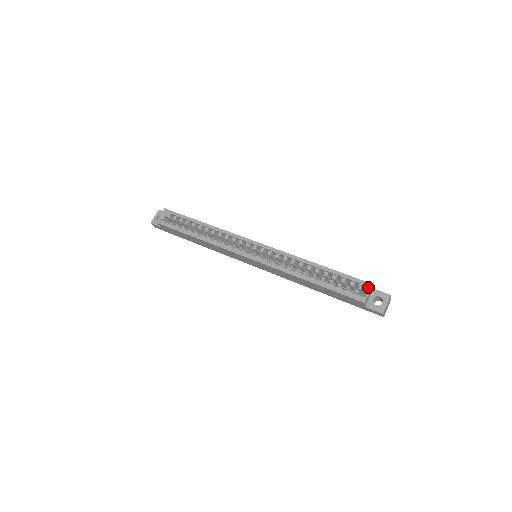
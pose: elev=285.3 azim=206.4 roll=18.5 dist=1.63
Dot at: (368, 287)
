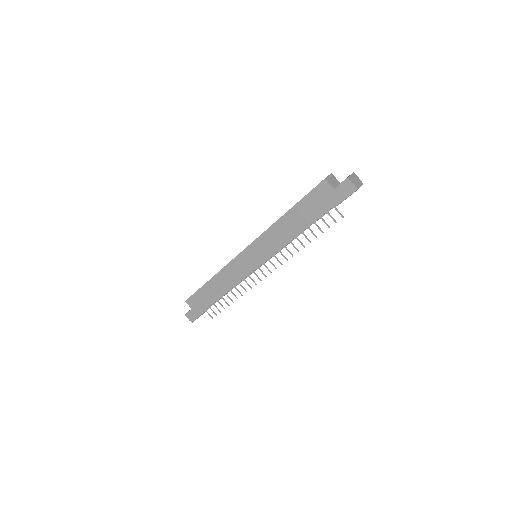
Dot at: occluded
